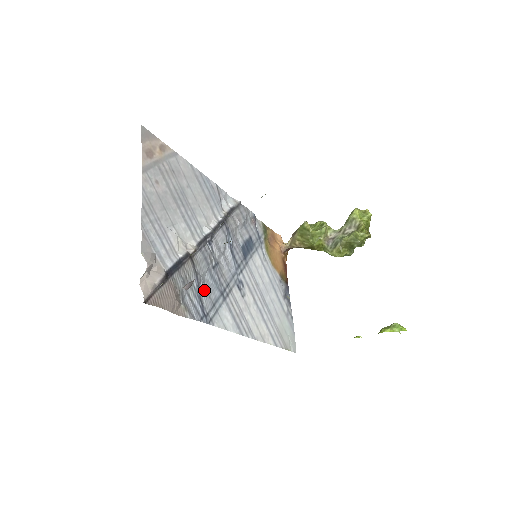
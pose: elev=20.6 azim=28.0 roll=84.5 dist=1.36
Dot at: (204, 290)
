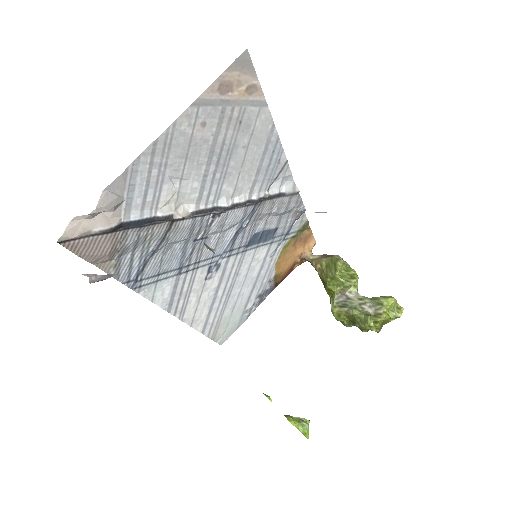
Dot at: (160, 256)
